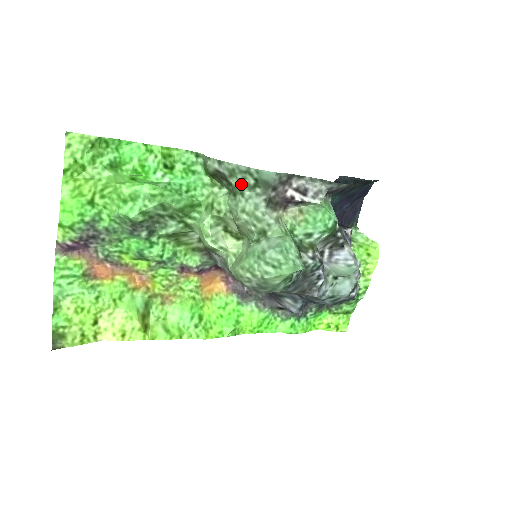
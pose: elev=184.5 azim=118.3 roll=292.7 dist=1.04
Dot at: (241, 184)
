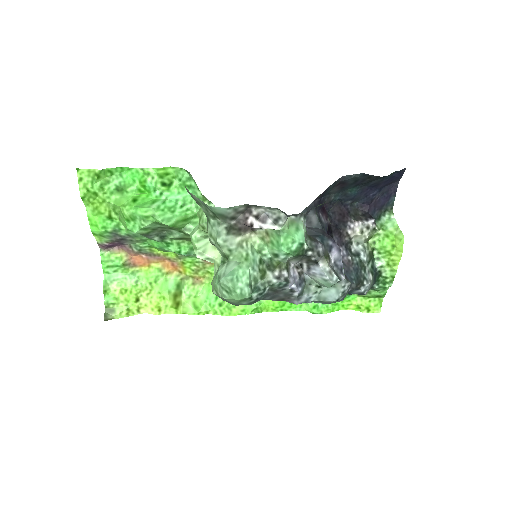
Dot at: (206, 212)
